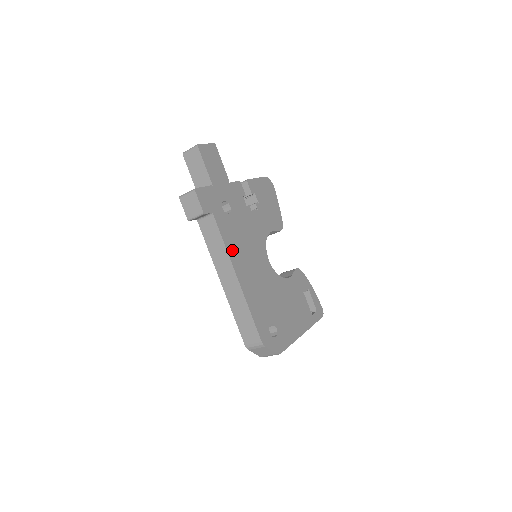
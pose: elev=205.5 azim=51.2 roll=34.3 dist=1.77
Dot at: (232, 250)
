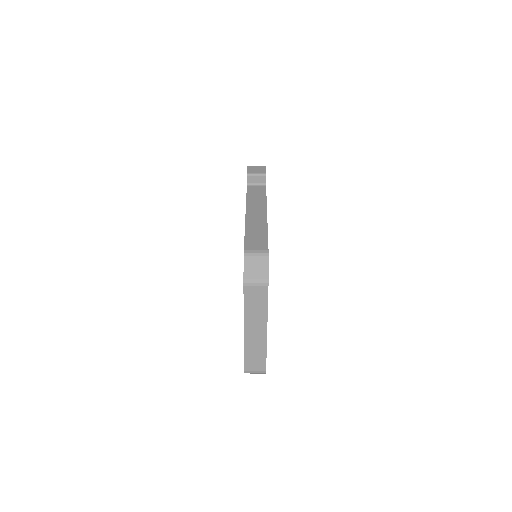
Dot at: occluded
